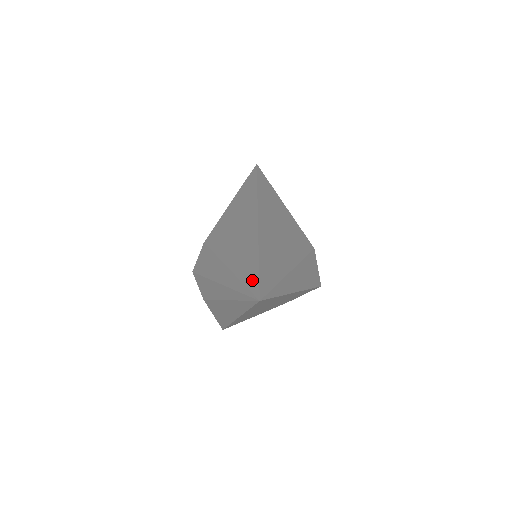
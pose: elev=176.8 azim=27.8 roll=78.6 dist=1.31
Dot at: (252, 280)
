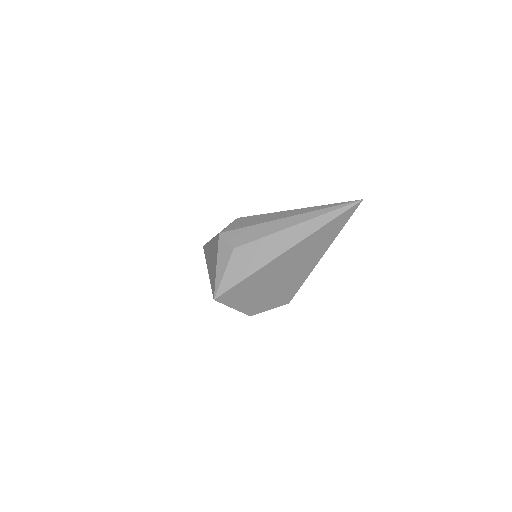
Dot at: occluded
